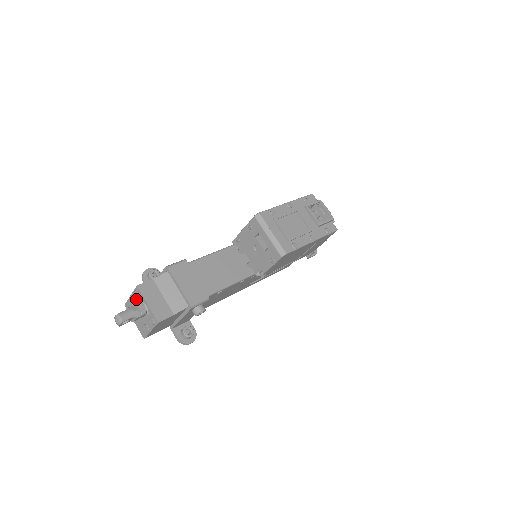
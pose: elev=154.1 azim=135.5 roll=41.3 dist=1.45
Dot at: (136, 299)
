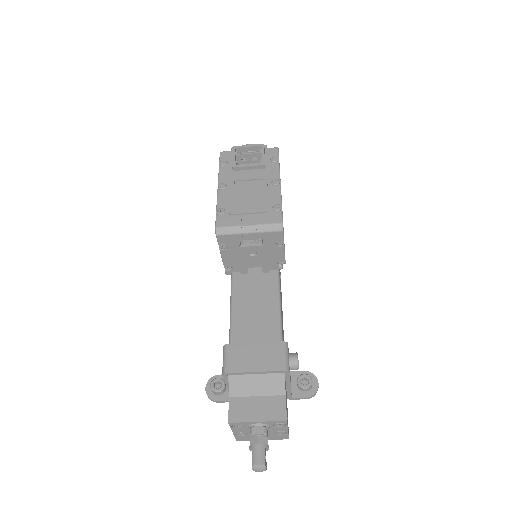
Dot at: (241, 429)
